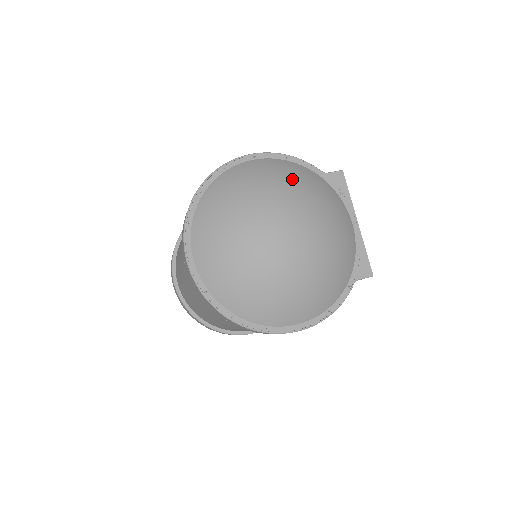
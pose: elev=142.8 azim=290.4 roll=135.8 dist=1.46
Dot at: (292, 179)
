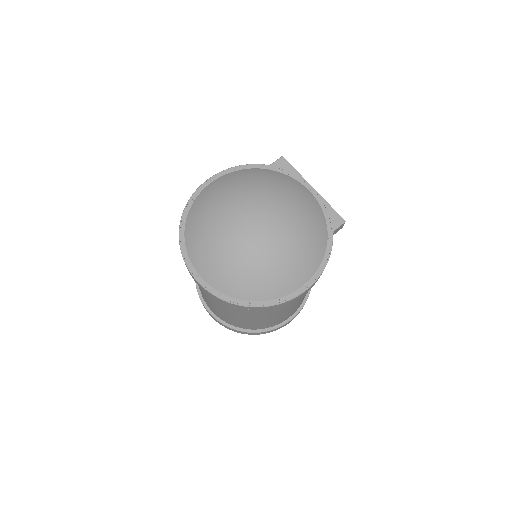
Dot at: (244, 181)
